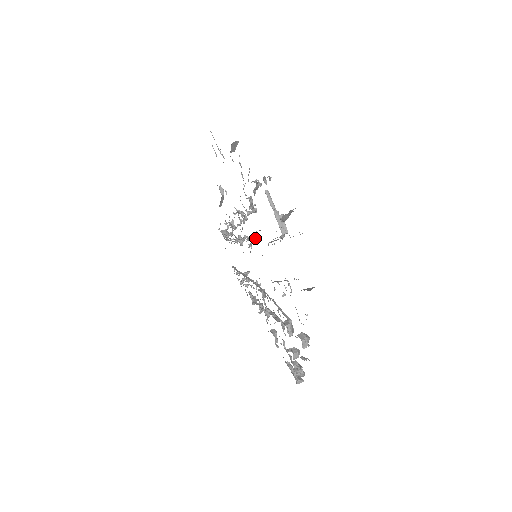
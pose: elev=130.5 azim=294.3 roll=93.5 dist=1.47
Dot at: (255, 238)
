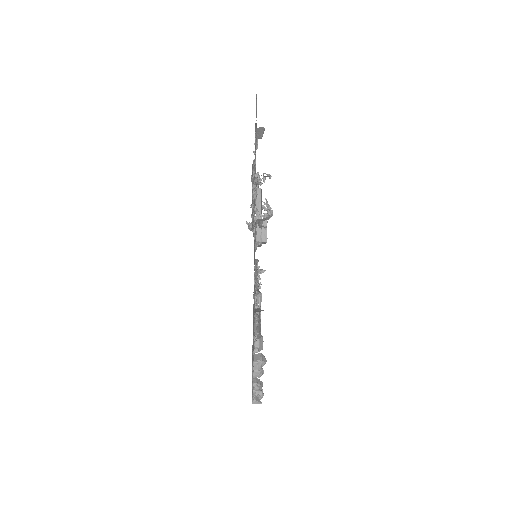
Dot at: occluded
